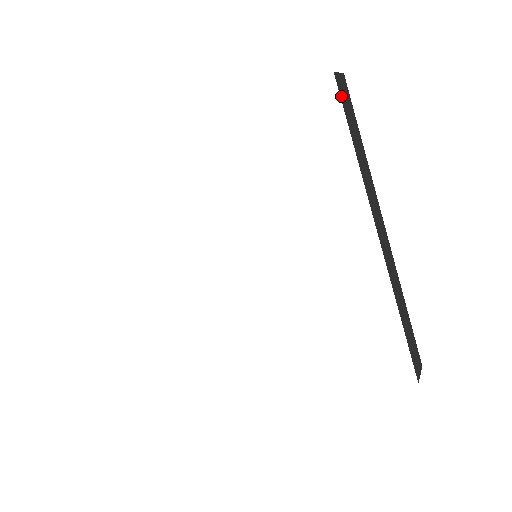
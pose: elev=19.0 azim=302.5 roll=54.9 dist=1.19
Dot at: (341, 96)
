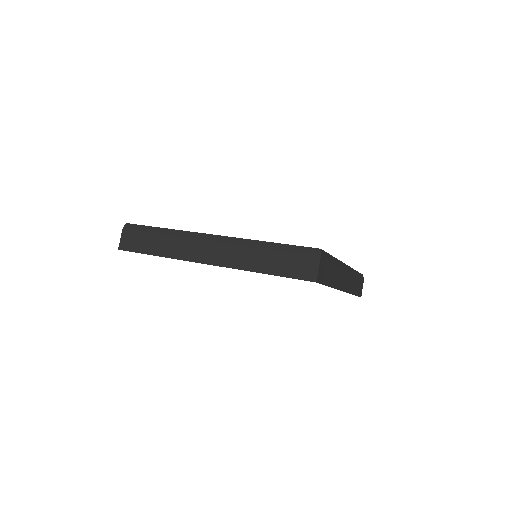
Dot at: (321, 281)
